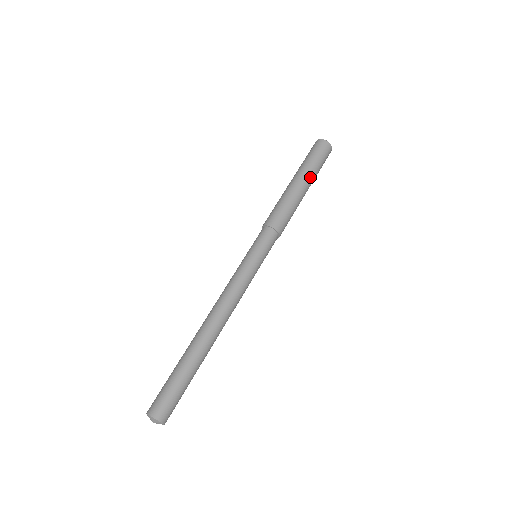
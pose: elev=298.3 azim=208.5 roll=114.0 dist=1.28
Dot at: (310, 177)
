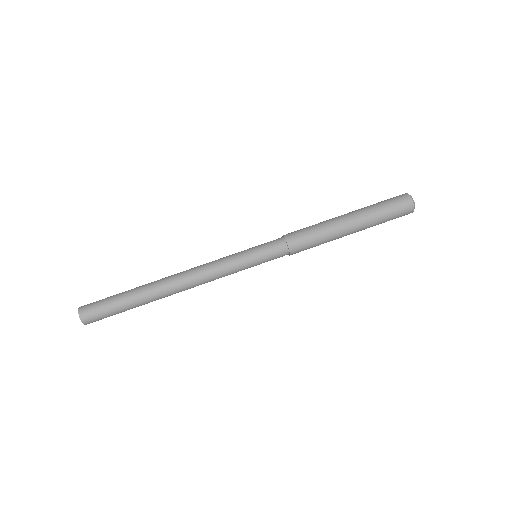
Dot at: (364, 229)
